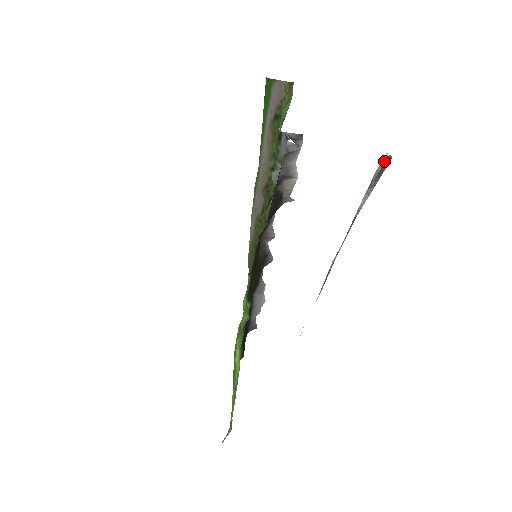
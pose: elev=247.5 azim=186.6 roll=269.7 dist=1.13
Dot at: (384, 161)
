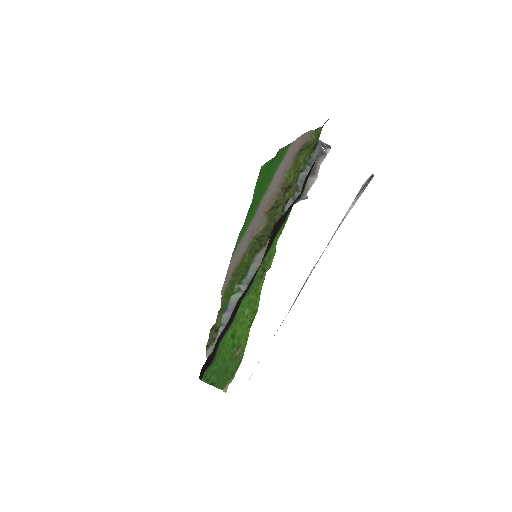
Dot at: (369, 178)
